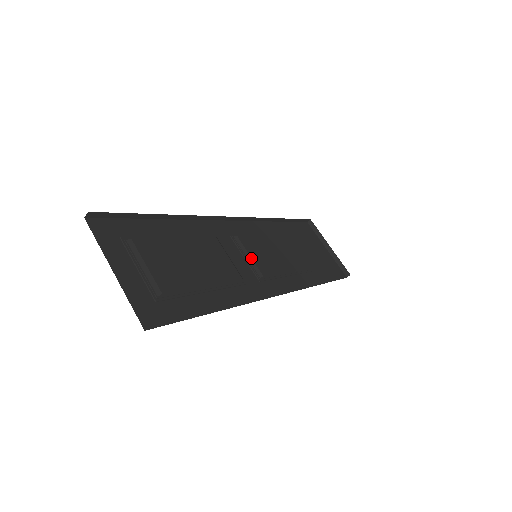
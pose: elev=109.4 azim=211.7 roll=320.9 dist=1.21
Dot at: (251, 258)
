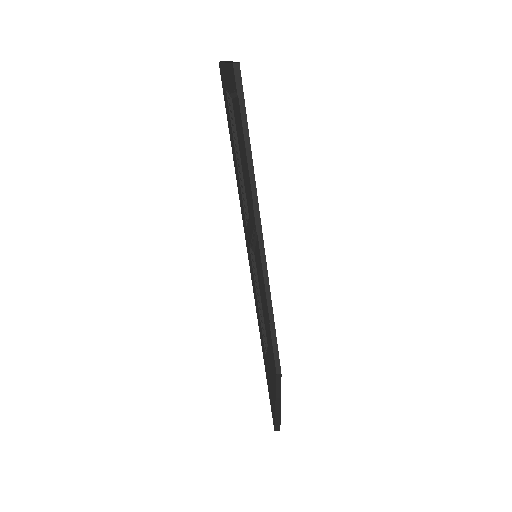
Dot at: (256, 244)
